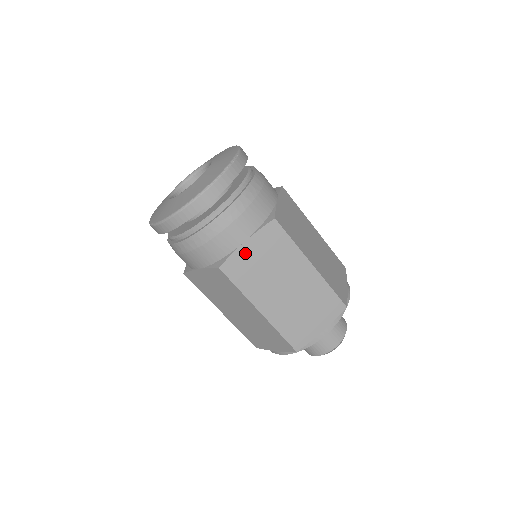
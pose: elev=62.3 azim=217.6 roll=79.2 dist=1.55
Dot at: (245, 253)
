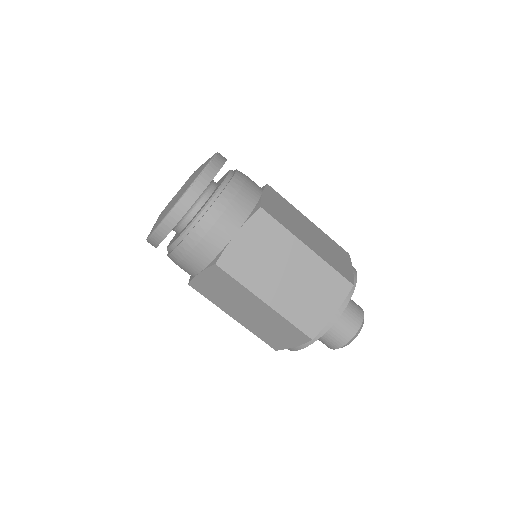
Dot at: (238, 245)
